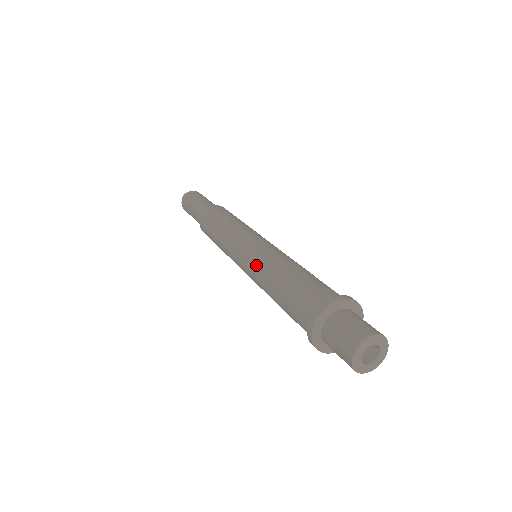
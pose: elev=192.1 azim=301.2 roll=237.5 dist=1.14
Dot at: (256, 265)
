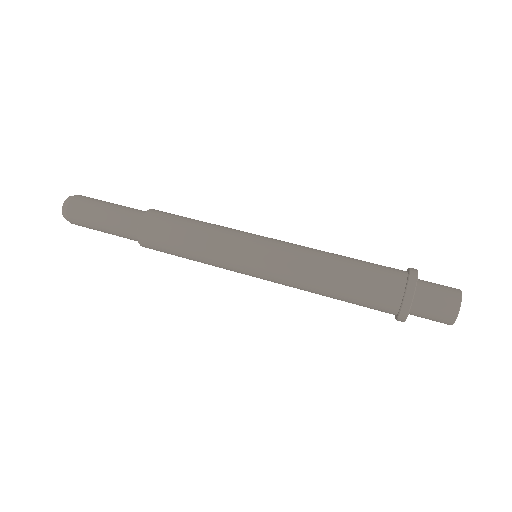
Dot at: (293, 255)
